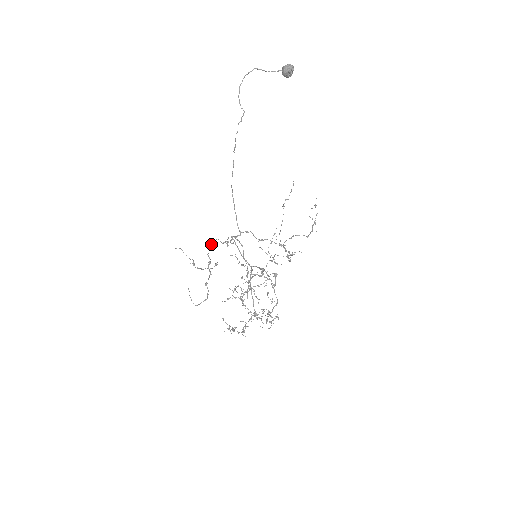
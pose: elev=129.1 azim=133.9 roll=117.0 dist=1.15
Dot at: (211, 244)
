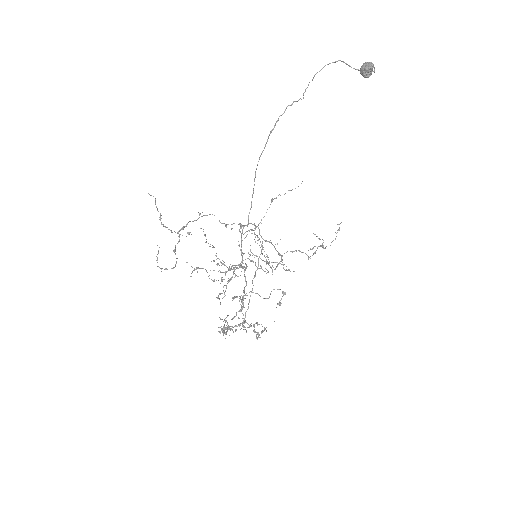
Dot at: (199, 213)
